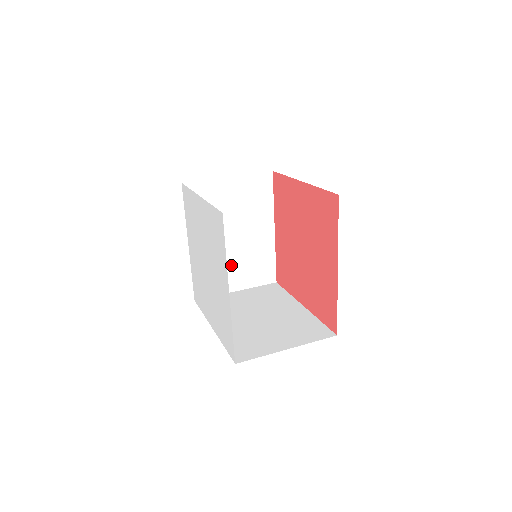
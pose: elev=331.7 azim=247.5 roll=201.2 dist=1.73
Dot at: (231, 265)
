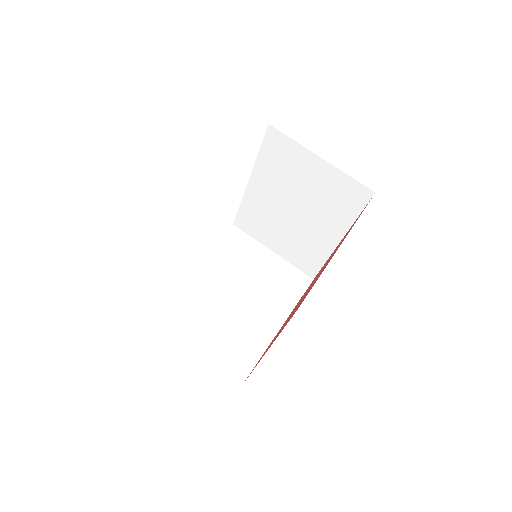
Dot at: (279, 229)
